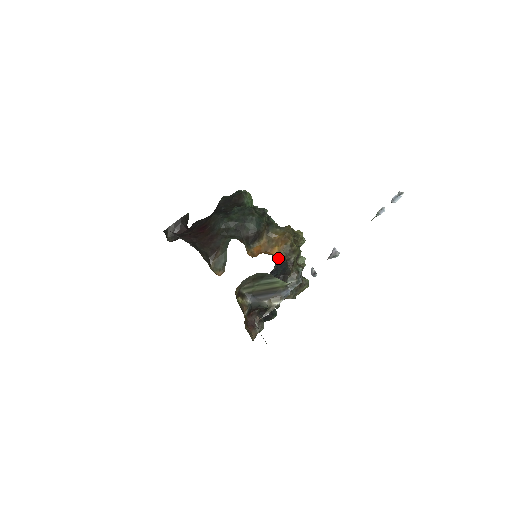
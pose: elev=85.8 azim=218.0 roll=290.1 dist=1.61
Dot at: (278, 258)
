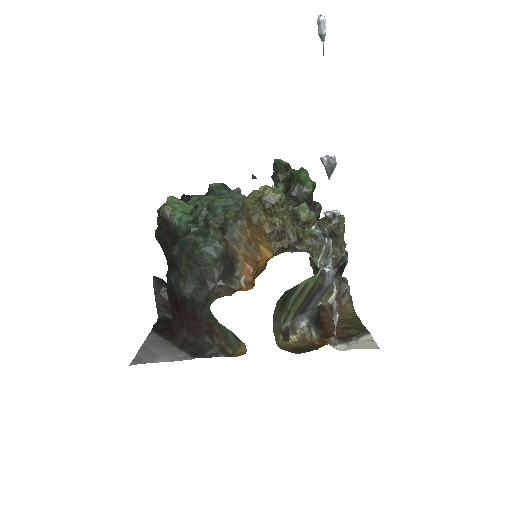
Dot at: occluded
